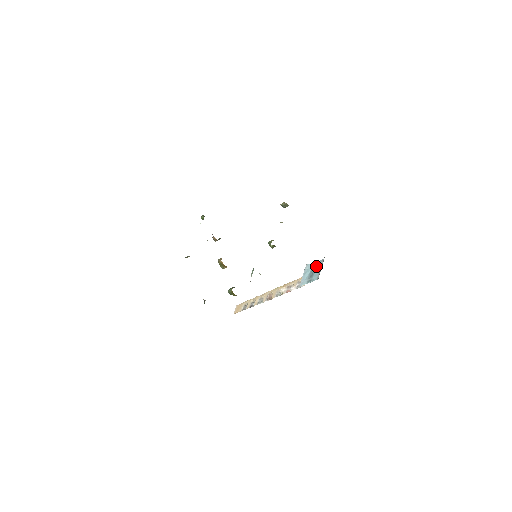
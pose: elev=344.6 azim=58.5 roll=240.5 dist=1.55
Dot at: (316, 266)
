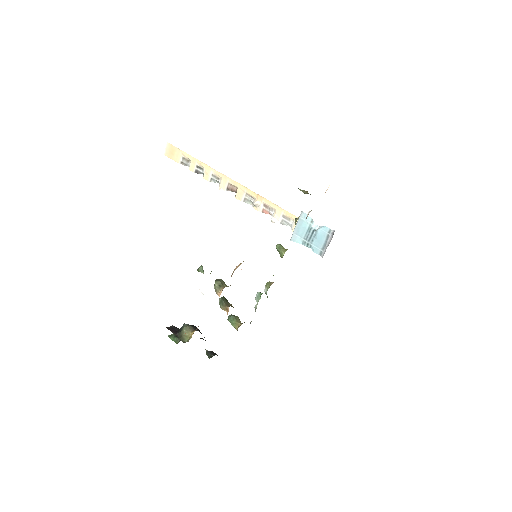
Dot at: (319, 232)
